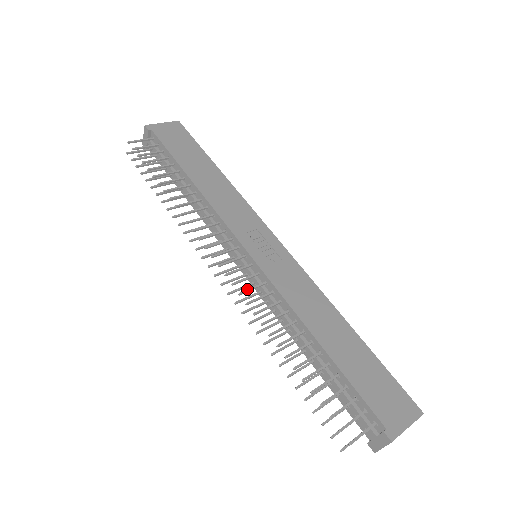
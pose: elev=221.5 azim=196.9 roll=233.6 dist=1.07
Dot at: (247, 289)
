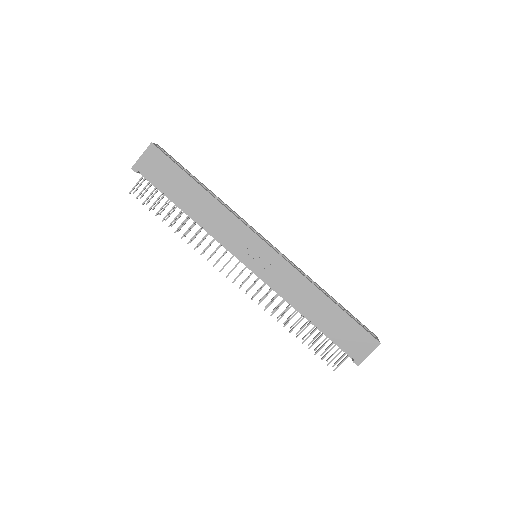
Dot at: (256, 294)
